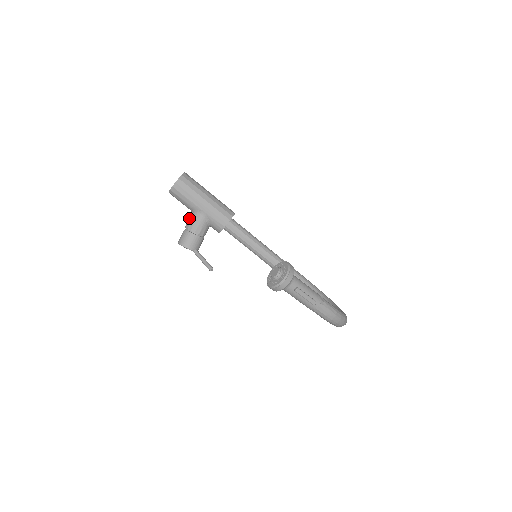
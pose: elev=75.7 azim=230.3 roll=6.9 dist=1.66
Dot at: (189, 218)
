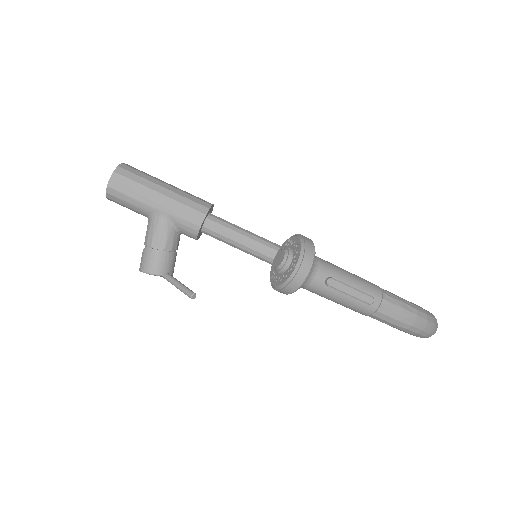
Dot at: occluded
